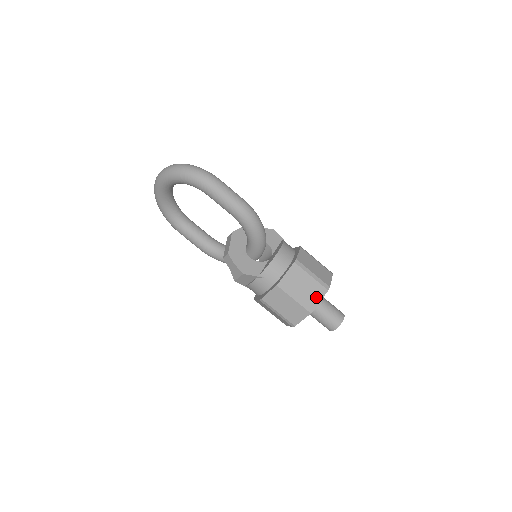
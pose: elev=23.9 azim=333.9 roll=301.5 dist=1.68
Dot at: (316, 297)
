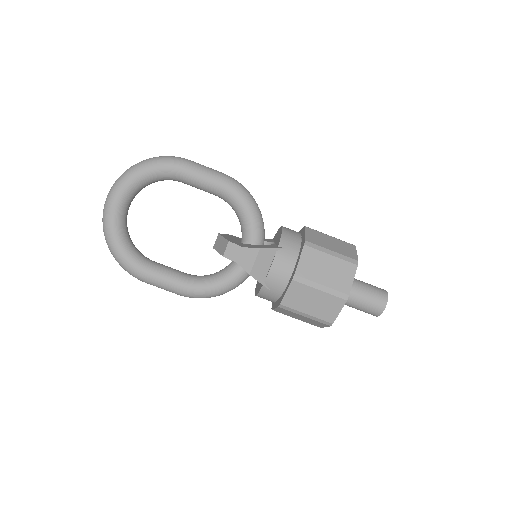
Dot at: (350, 251)
